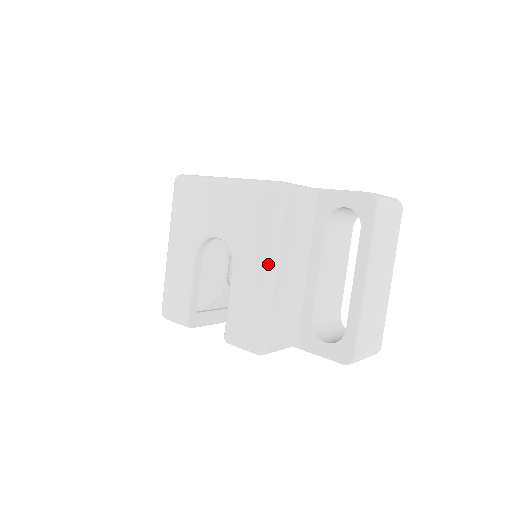
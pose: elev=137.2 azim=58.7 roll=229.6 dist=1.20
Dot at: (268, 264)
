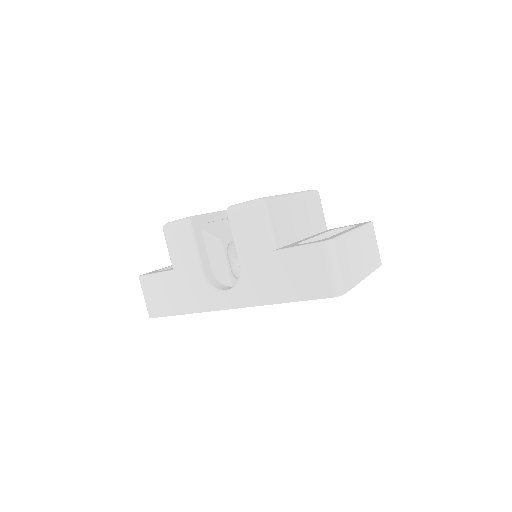
Dot at: (293, 193)
